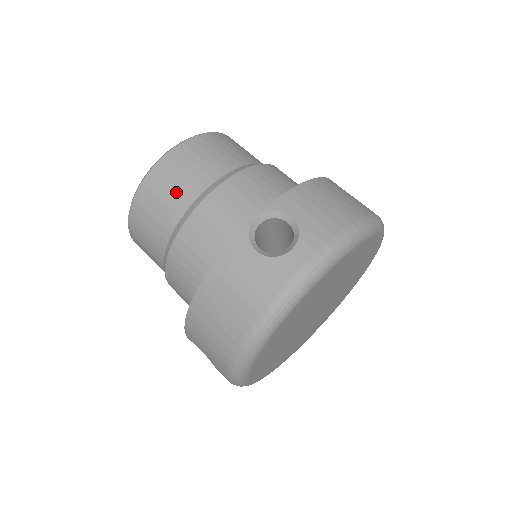
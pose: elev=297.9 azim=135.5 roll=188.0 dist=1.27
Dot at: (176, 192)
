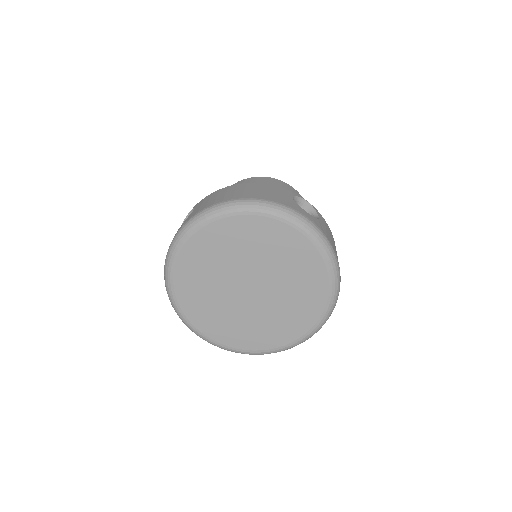
Dot at: occluded
